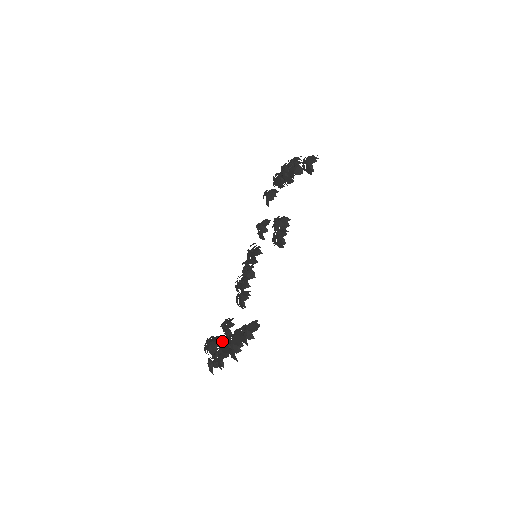
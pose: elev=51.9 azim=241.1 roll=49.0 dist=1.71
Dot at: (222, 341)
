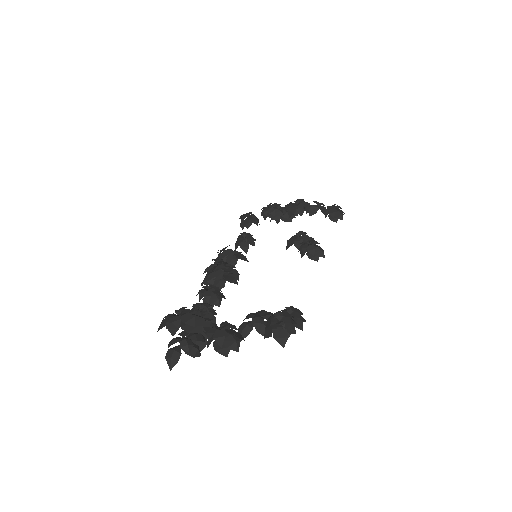
Dot at: occluded
